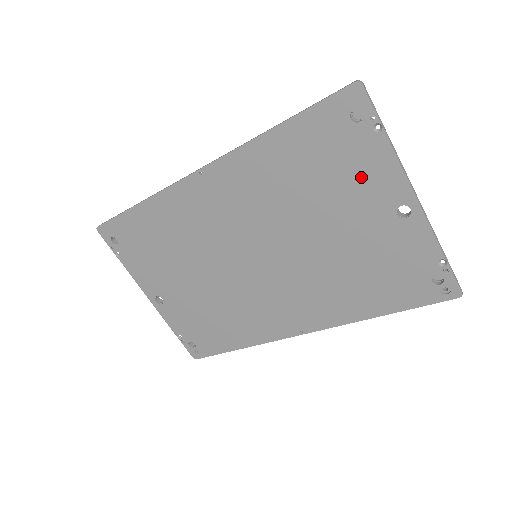
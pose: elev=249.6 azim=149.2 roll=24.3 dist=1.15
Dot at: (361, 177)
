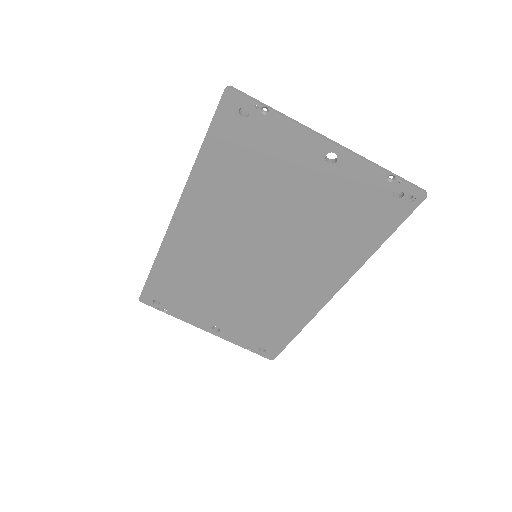
Dot at: (281, 153)
